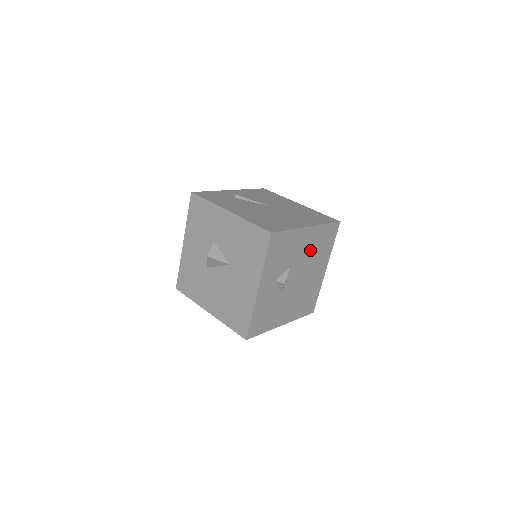
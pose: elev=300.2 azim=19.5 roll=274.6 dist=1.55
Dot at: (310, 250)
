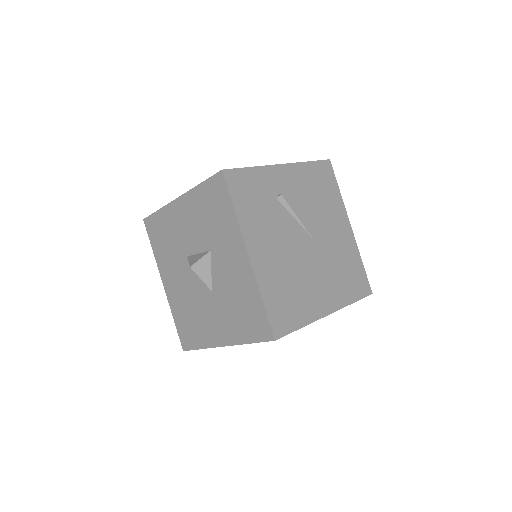
Dot at: occluded
